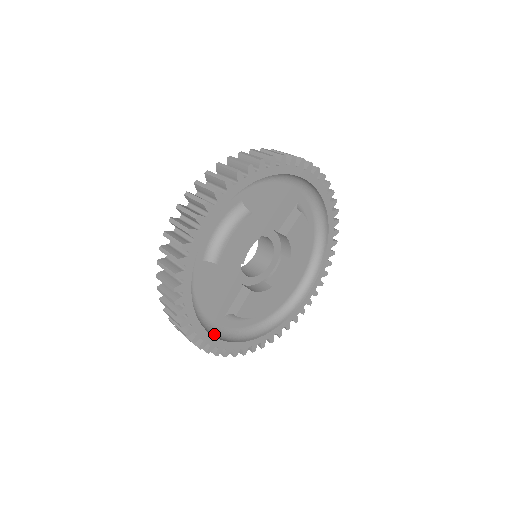
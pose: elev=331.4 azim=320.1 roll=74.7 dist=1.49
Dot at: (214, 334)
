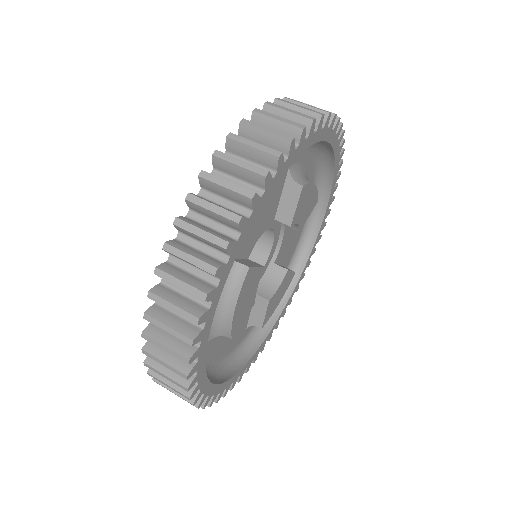
Dot at: (244, 353)
